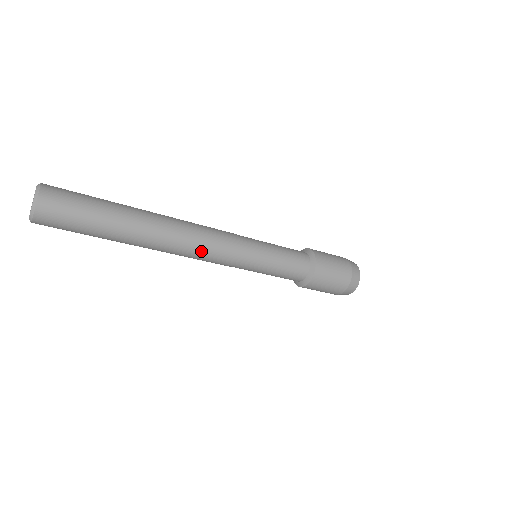
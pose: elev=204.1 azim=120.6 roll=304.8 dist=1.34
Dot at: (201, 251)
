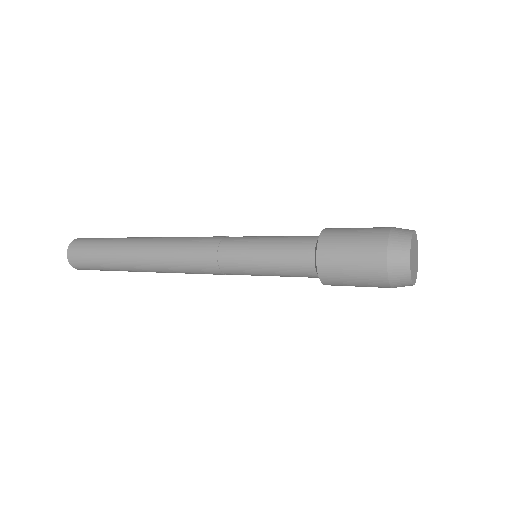
Dot at: (181, 261)
